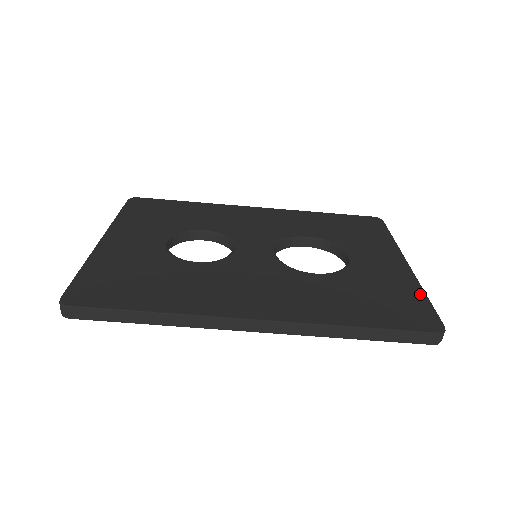
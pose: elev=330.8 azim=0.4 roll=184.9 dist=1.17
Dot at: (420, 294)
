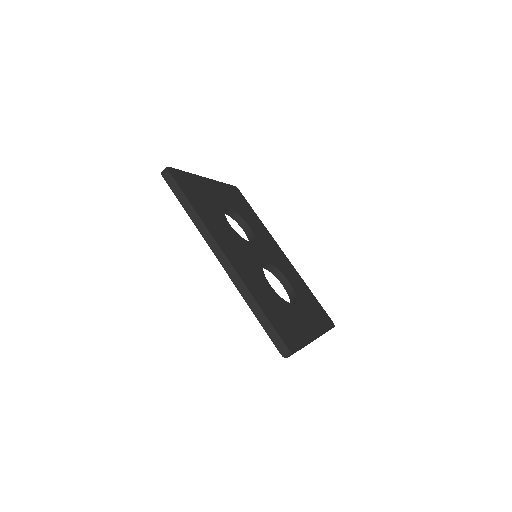
Dot at: (303, 342)
